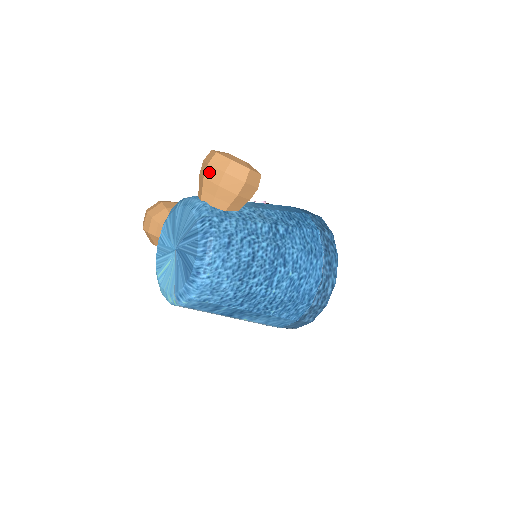
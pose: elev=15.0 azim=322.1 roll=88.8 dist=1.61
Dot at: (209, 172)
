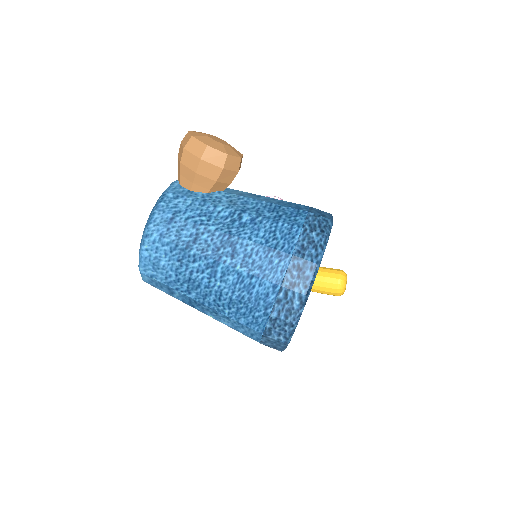
Dot at: (180, 150)
